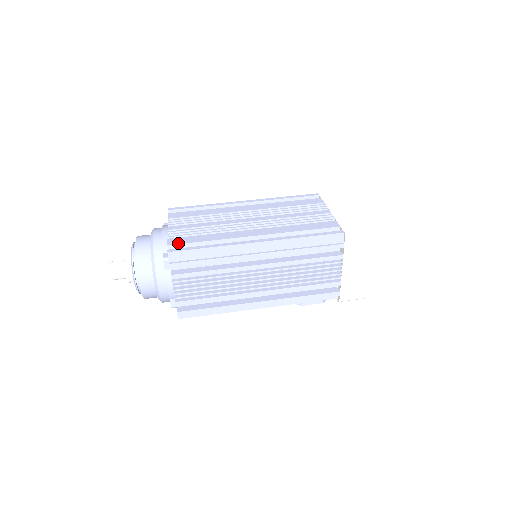
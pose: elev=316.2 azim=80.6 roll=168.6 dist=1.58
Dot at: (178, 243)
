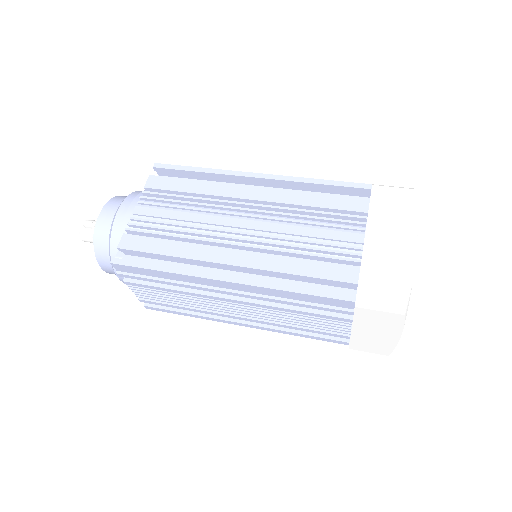
Dot at: (130, 248)
